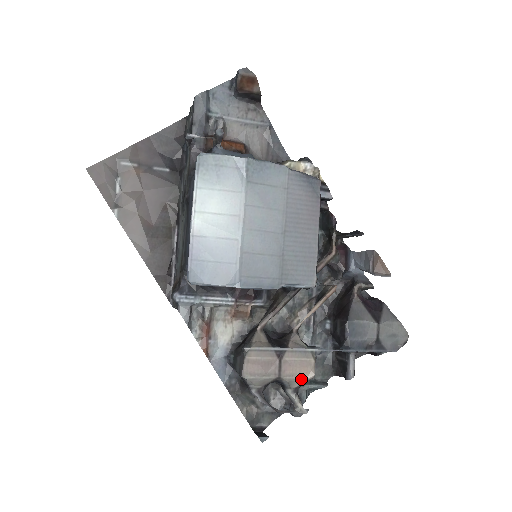
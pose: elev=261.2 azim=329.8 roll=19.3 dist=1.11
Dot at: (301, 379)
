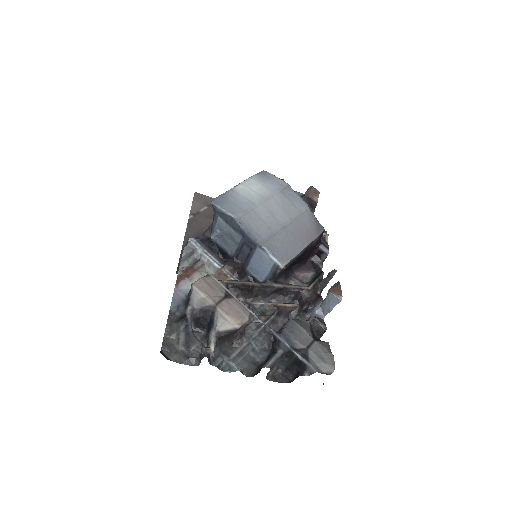
Dot at: (229, 322)
